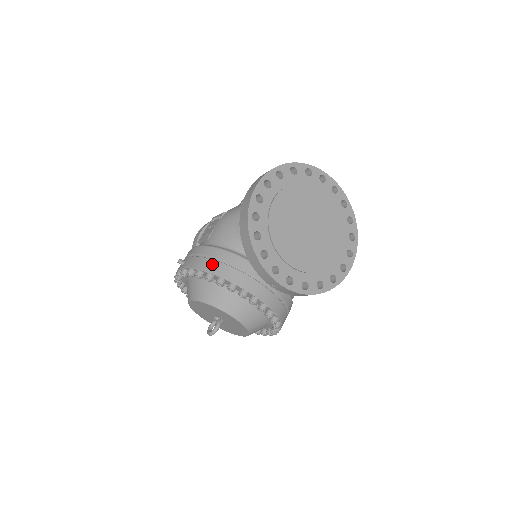
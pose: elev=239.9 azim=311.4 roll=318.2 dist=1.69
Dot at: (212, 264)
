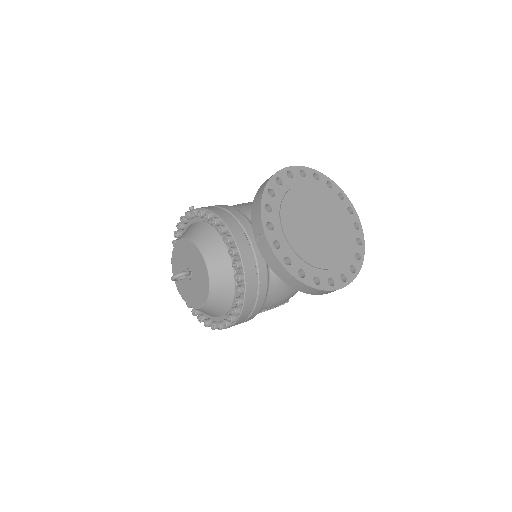
Dot at: (218, 209)
